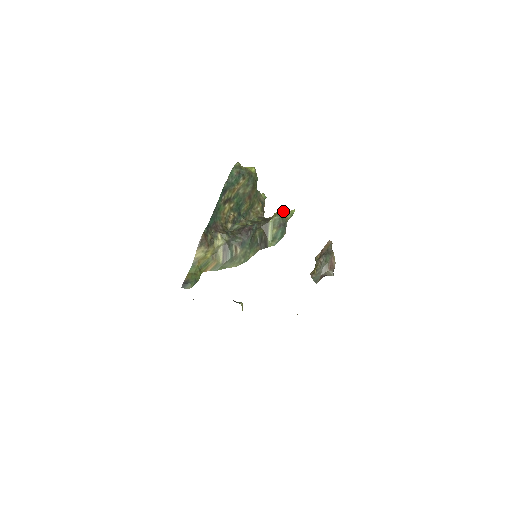
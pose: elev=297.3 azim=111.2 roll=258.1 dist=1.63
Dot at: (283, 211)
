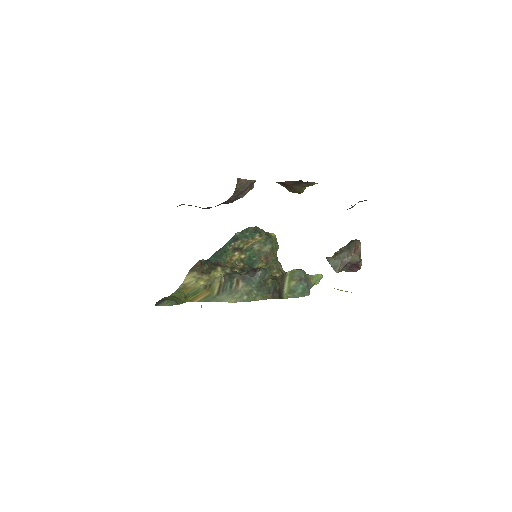
Dot at: occluded
